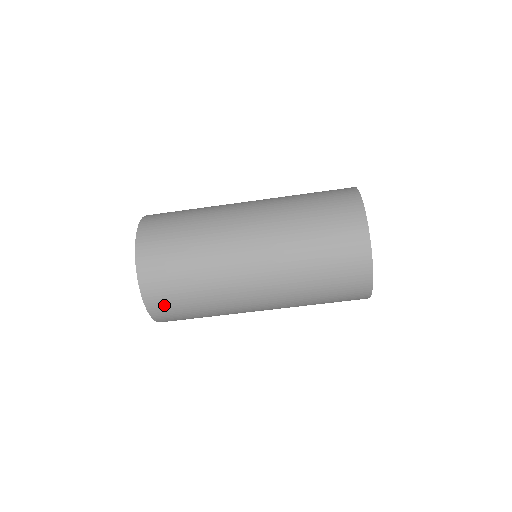
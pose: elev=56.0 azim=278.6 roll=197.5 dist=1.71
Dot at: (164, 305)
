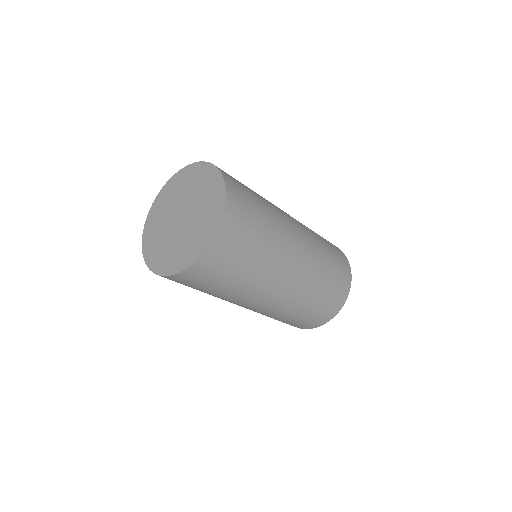
Dot at: occluded
